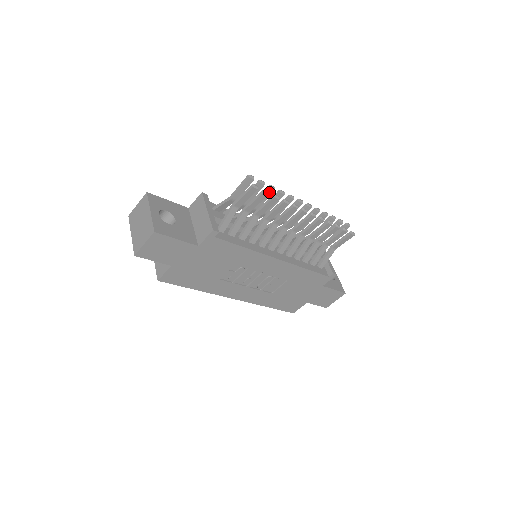
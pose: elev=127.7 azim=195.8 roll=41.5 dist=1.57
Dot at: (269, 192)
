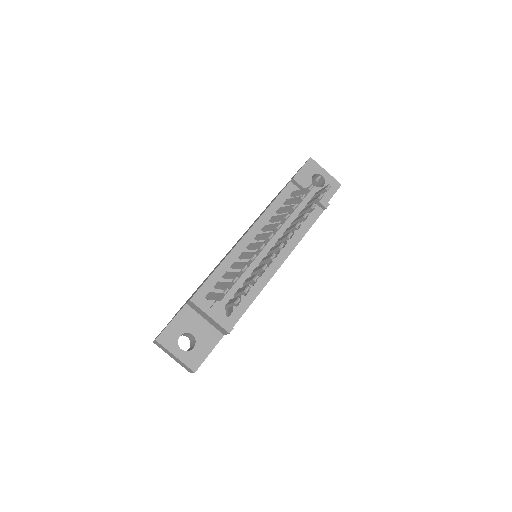
Dot at: occluded
